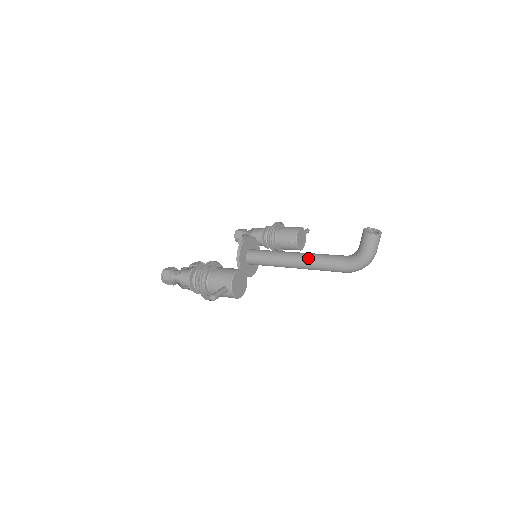
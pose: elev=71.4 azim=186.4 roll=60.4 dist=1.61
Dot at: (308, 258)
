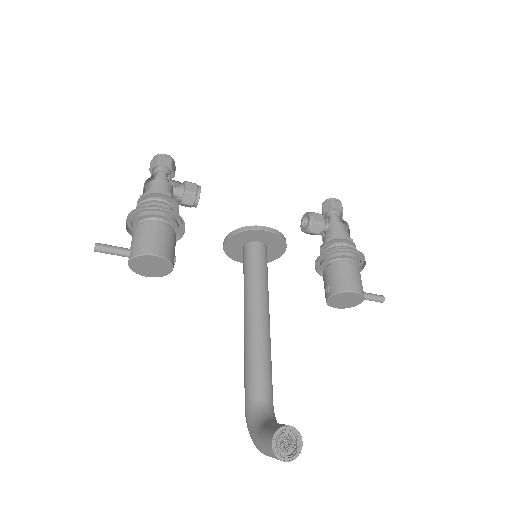
Dot at: (252, 339)
